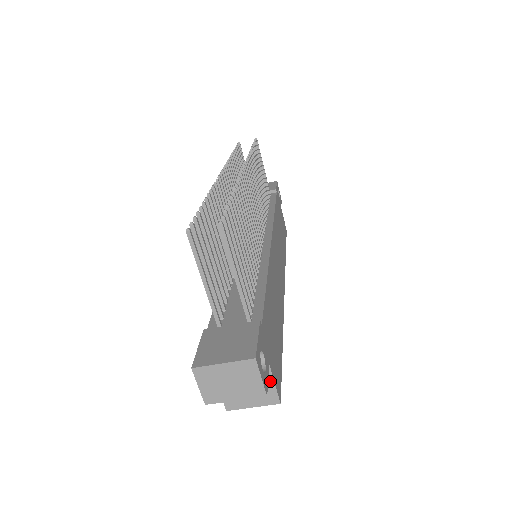
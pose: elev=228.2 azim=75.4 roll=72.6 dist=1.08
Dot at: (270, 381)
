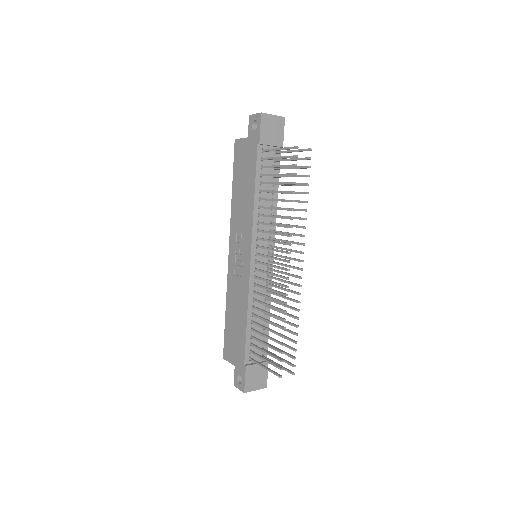
Dot at: occluded
